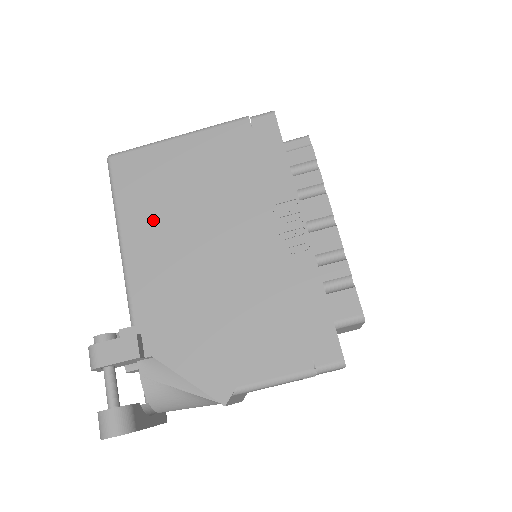
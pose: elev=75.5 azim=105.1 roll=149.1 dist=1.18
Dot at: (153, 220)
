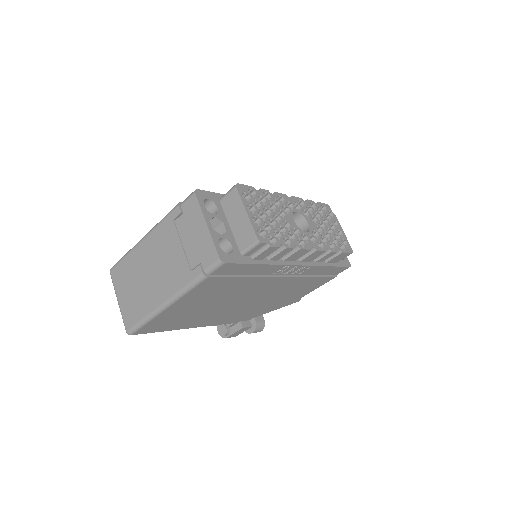
Dot at: (199, 319)
